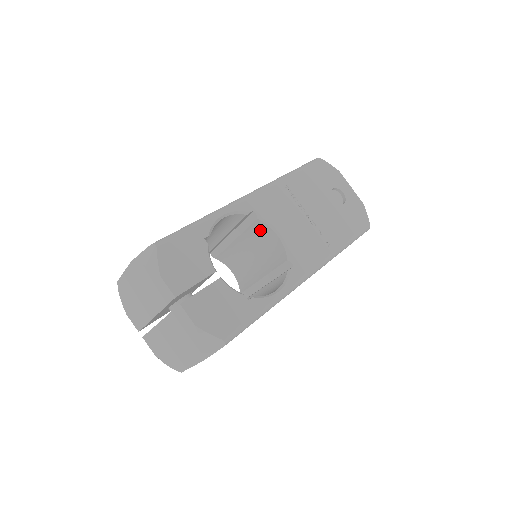
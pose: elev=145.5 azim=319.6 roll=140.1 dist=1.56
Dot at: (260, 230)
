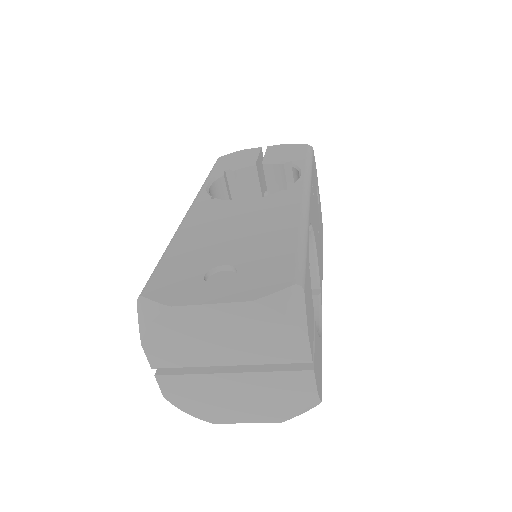
Dot at: occluded
